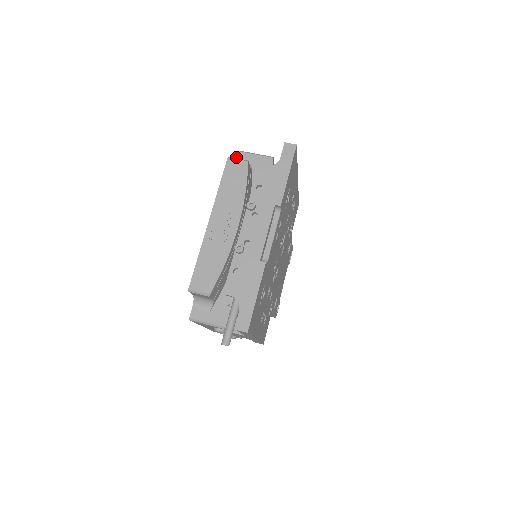
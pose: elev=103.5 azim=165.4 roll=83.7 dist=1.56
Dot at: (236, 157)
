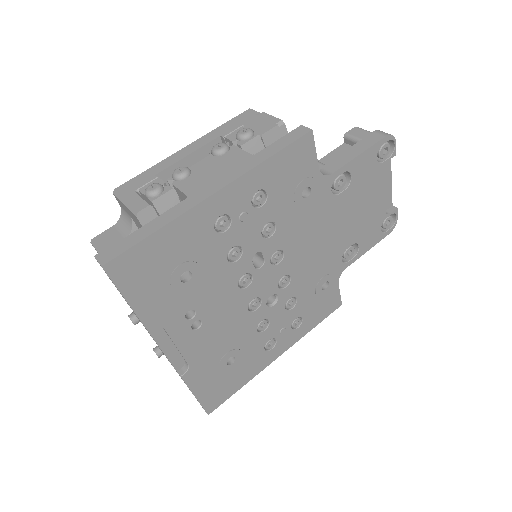
Dot at: occluded
